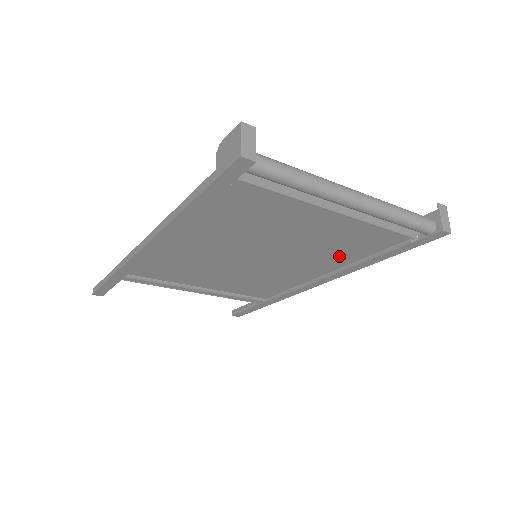
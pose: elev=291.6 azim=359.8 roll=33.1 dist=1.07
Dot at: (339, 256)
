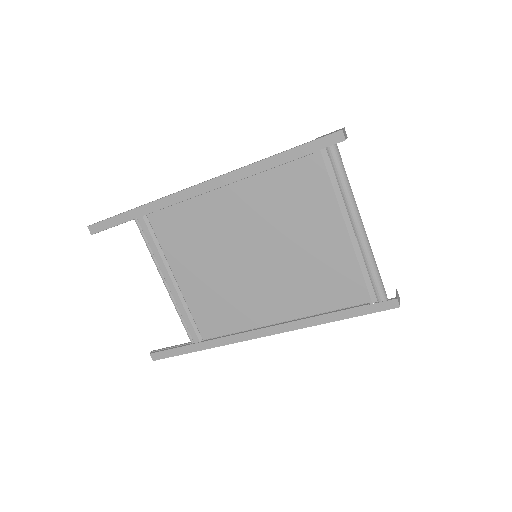
Dot at: (310, 297)
